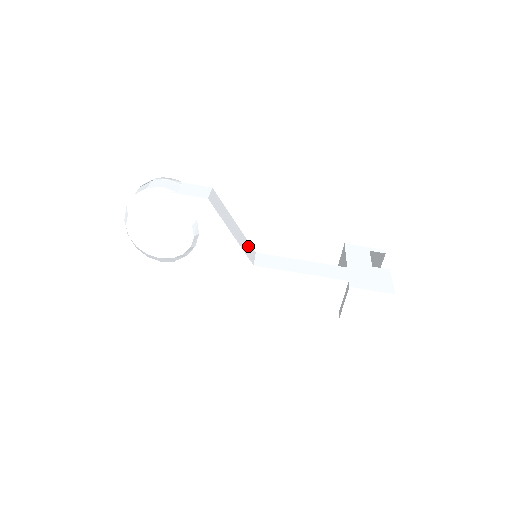
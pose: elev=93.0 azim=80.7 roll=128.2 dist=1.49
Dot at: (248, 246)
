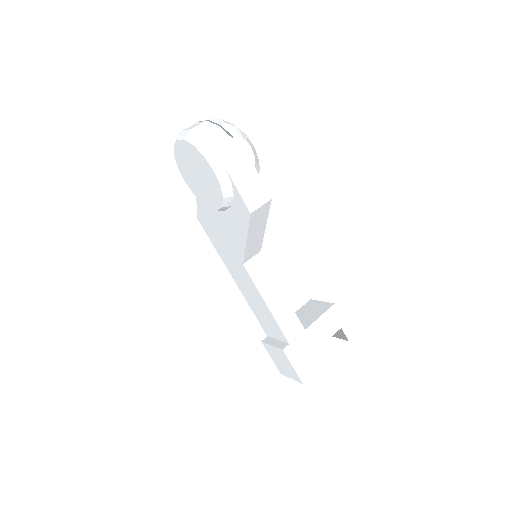
Dot at: (257, 247)
